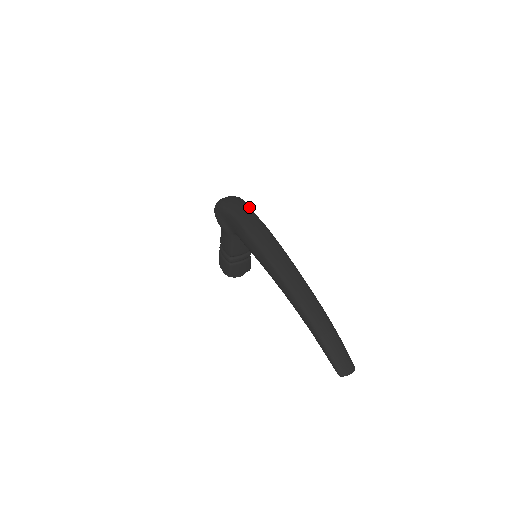
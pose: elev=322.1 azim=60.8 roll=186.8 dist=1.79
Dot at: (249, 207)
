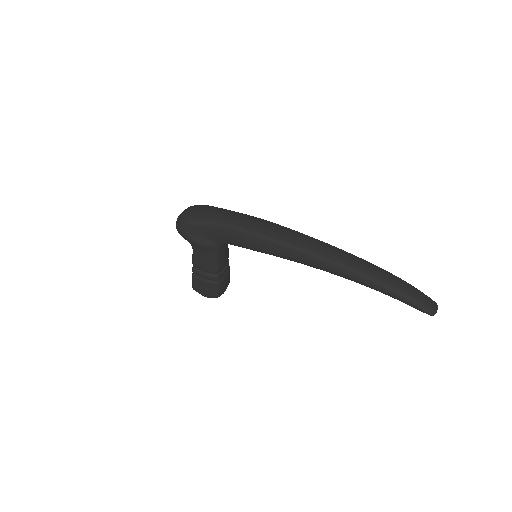
Dot at: (222, 208)
